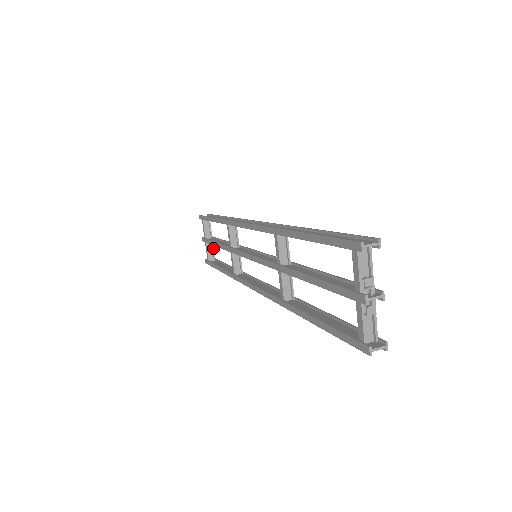
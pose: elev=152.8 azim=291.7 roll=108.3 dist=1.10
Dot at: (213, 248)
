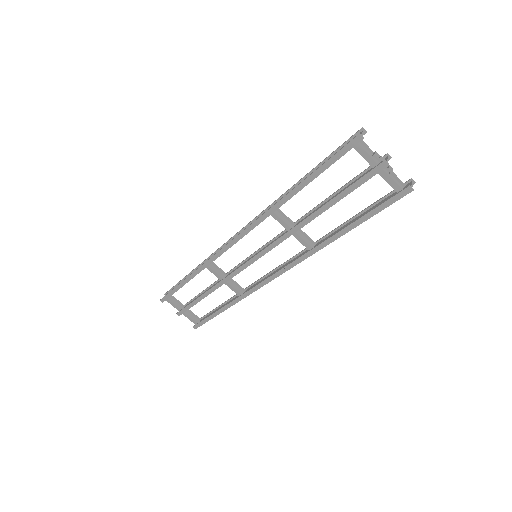
Dot at: (192, 312)
